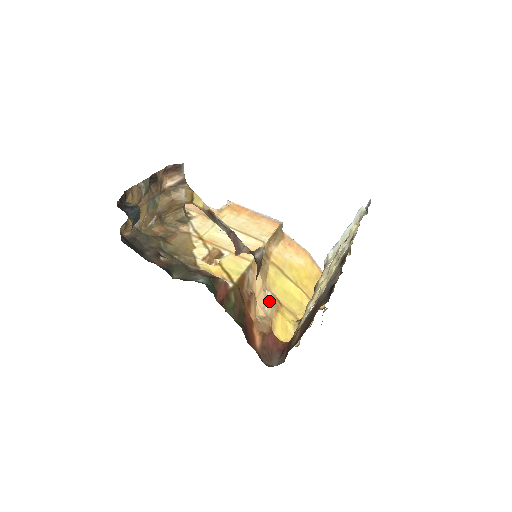
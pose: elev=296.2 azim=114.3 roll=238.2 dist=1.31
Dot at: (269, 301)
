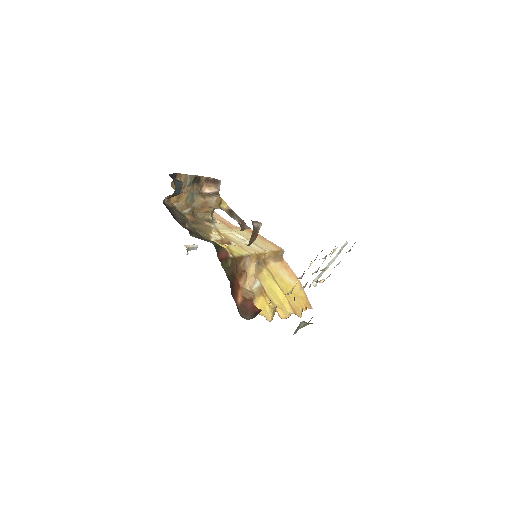
Dot at: (257, 286)
